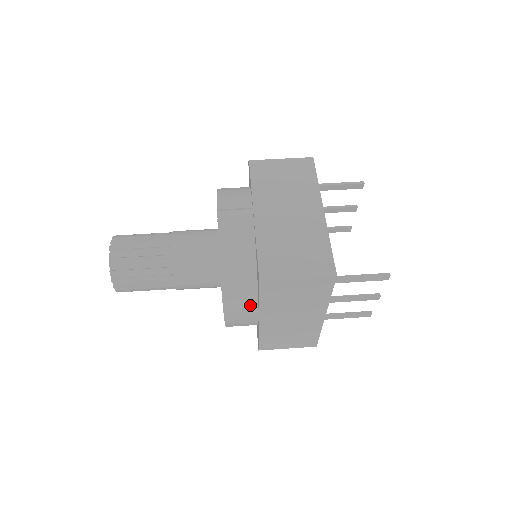
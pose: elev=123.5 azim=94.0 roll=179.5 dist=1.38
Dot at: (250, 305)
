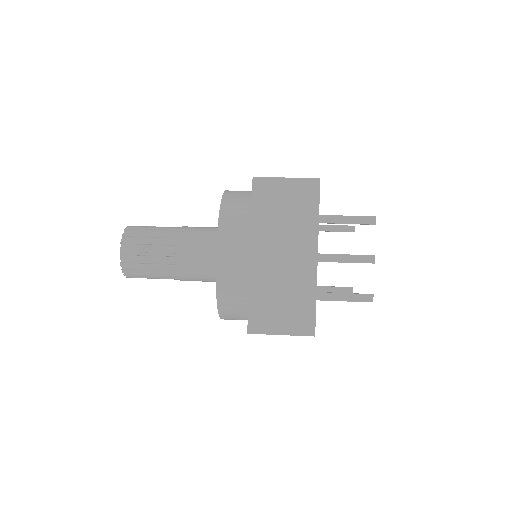
Dot at: (243, 233)
